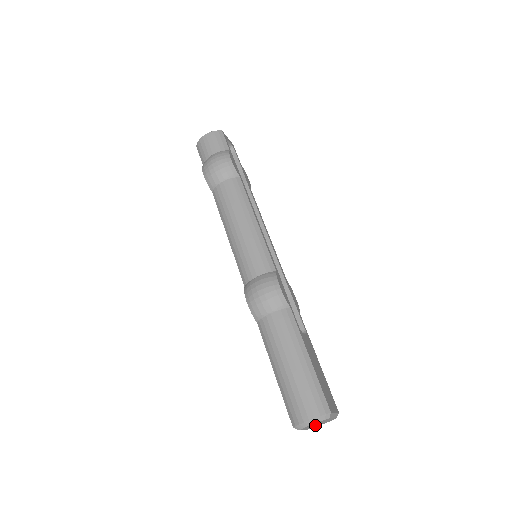
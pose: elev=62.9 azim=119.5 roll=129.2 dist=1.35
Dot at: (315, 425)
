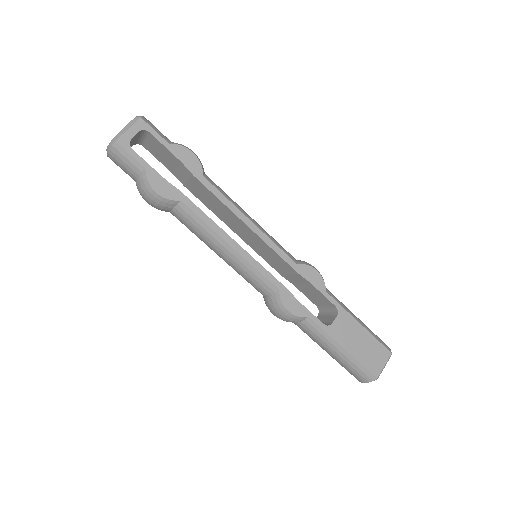
Dot at: occluded
